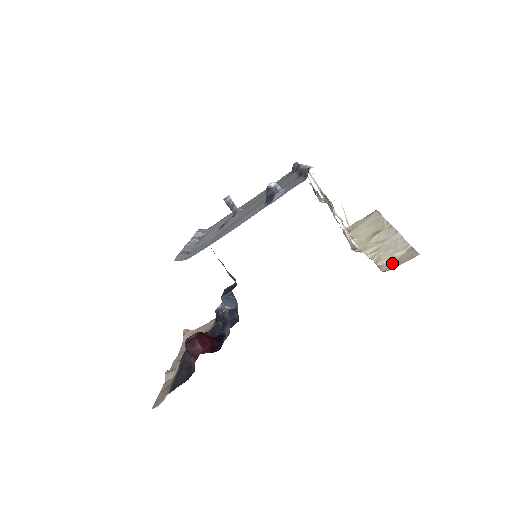
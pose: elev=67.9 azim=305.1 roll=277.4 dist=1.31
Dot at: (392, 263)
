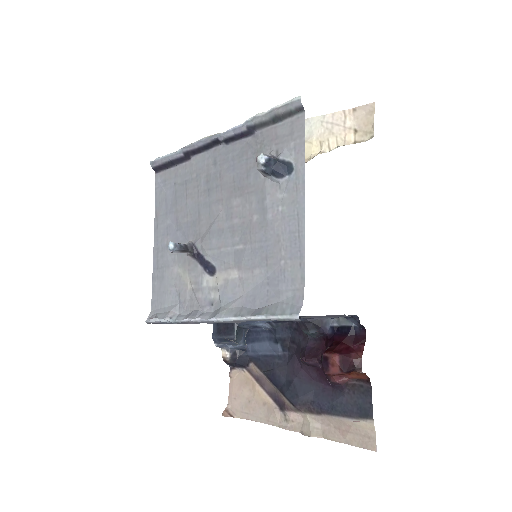
Dot at: (361, 130)
